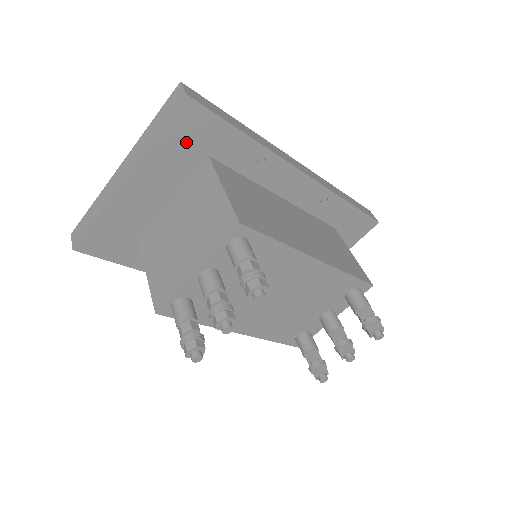
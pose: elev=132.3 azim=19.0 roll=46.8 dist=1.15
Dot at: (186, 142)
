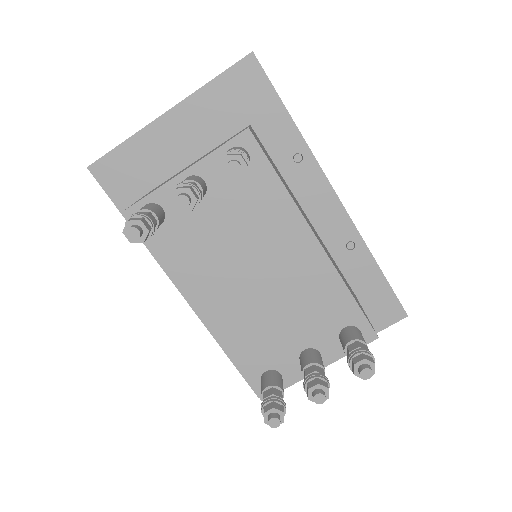
Dot at: (235, 99)
